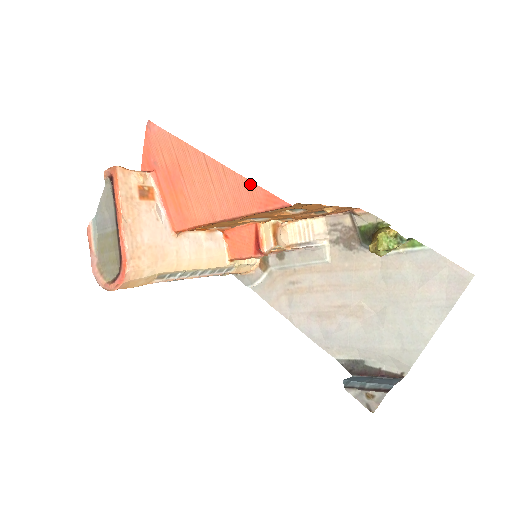
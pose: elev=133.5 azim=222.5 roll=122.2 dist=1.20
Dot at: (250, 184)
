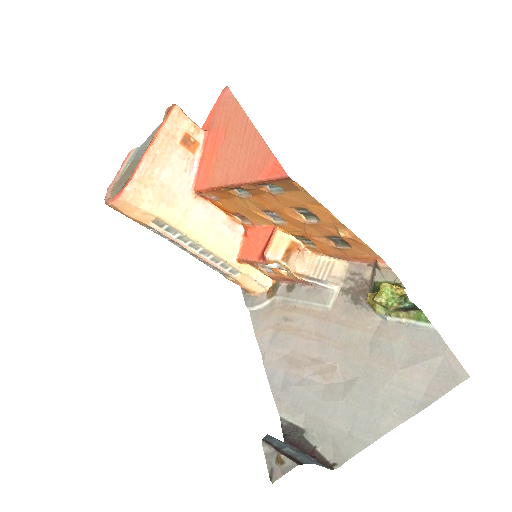
Dot at: (267, 151)
